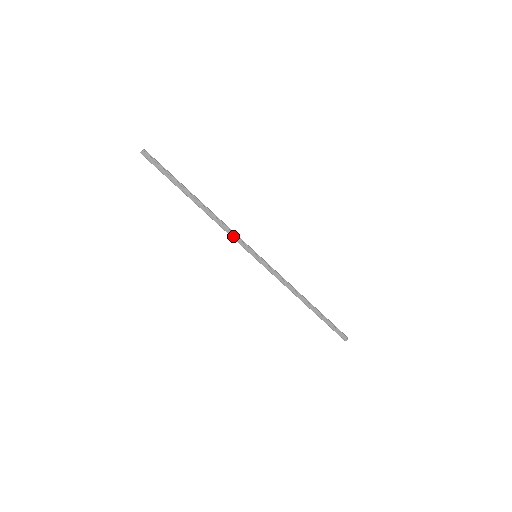
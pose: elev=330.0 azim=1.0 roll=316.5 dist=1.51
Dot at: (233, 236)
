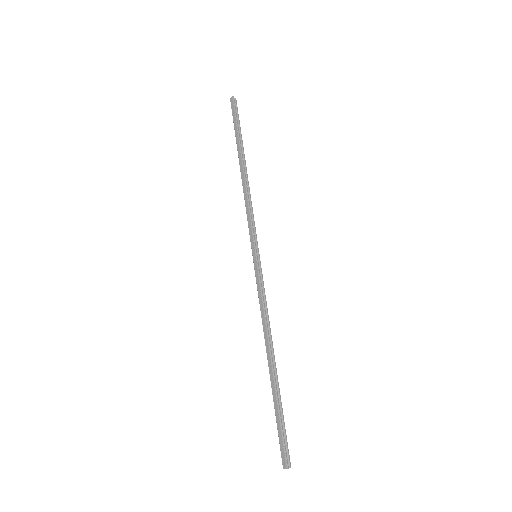
Dot at: (249, 217)
